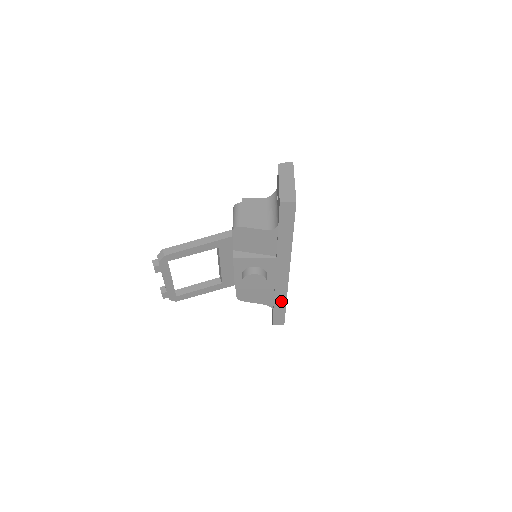
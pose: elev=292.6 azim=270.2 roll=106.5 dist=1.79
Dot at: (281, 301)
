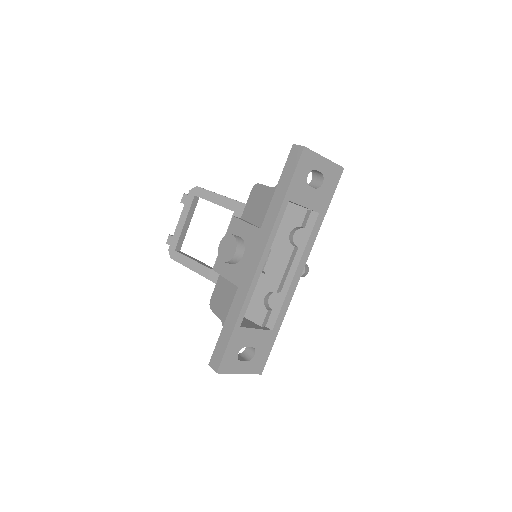
Dot at: (234, 315)
